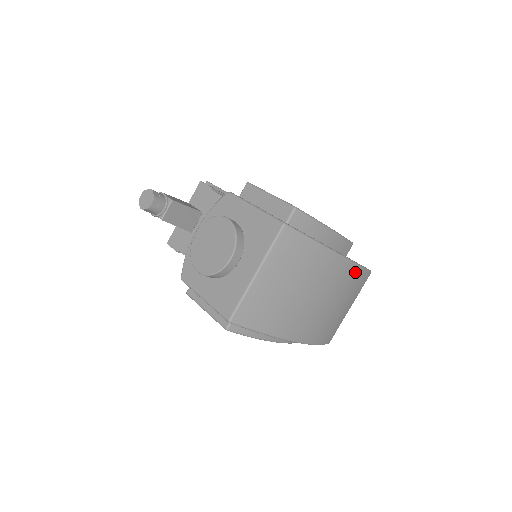
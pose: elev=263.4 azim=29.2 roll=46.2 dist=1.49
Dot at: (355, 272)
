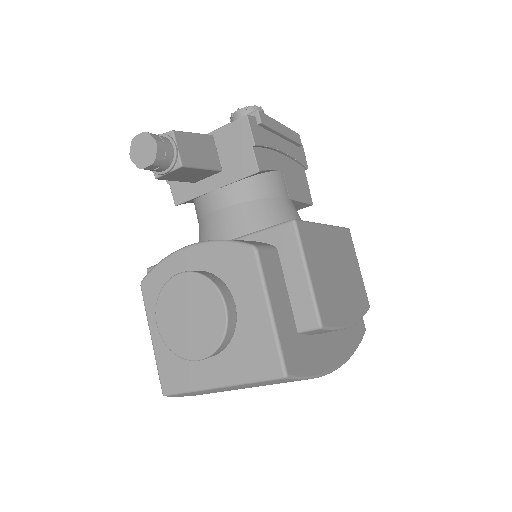
Dot at: occluded
